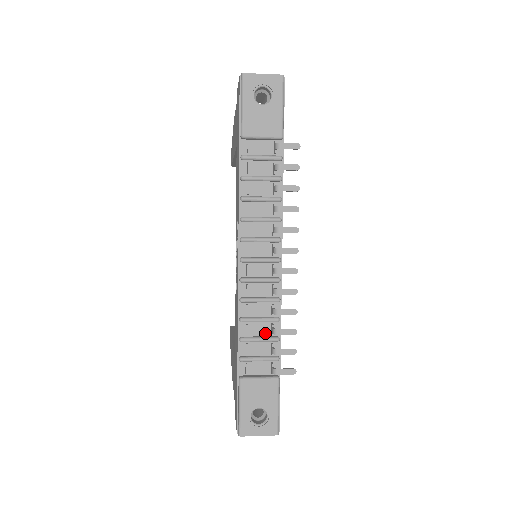
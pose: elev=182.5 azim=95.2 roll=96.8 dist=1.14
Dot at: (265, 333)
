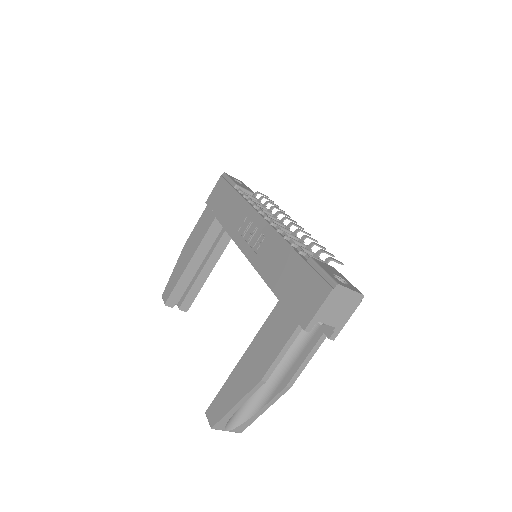
Dot at: occluded
